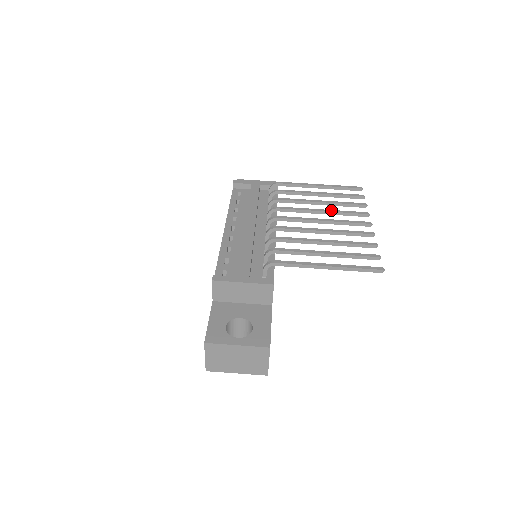
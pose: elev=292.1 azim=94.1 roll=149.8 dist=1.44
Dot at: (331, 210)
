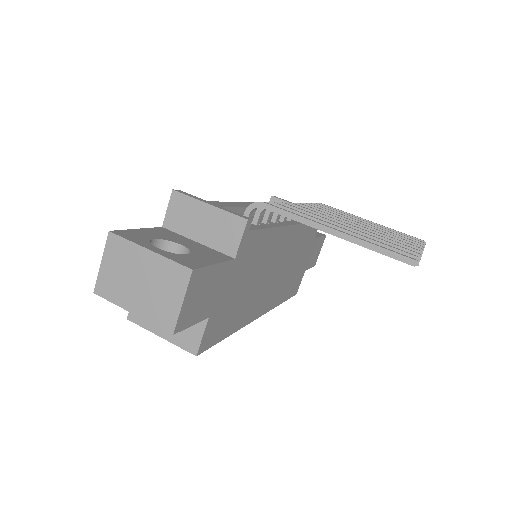
Dot at: occluded
